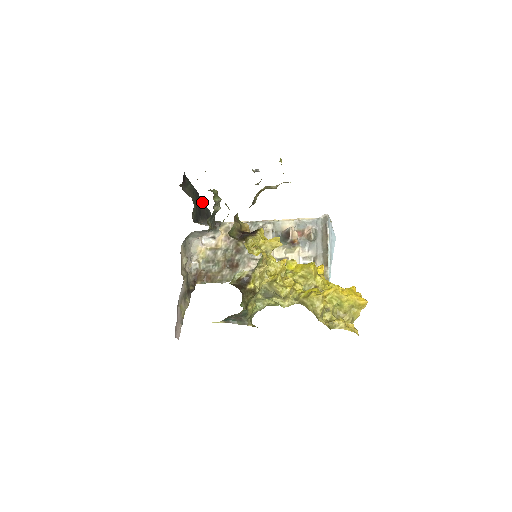
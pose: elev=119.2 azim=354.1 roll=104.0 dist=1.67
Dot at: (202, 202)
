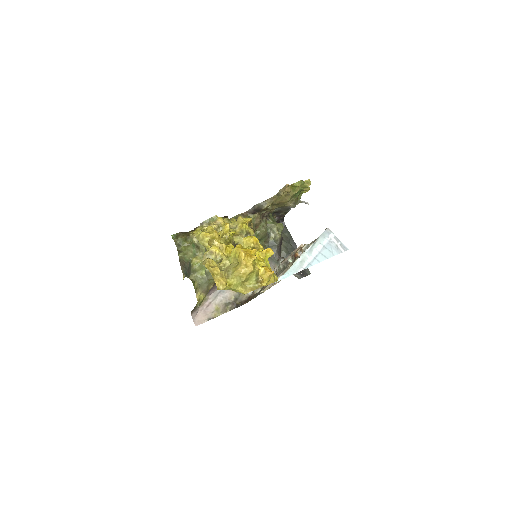
Dot at: occluded
